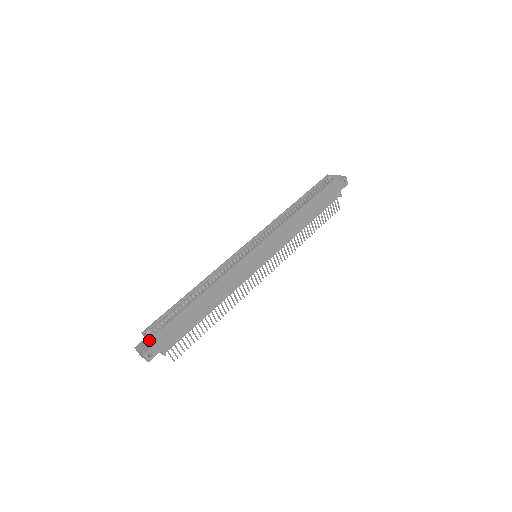
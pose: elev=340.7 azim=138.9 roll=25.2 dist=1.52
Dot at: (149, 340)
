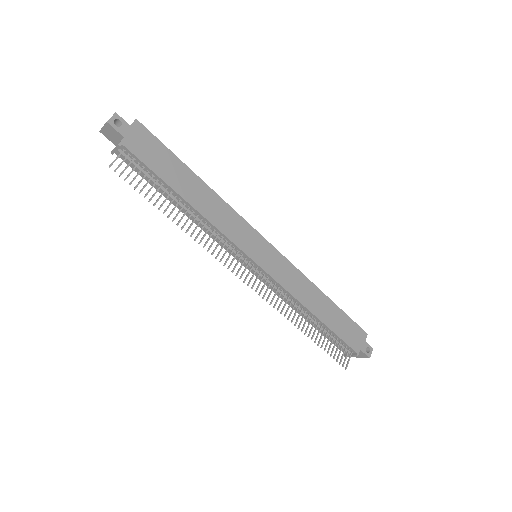
Dot at: (132, 124)
